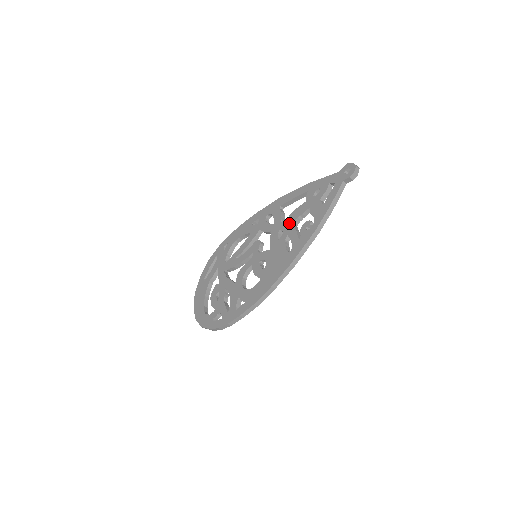
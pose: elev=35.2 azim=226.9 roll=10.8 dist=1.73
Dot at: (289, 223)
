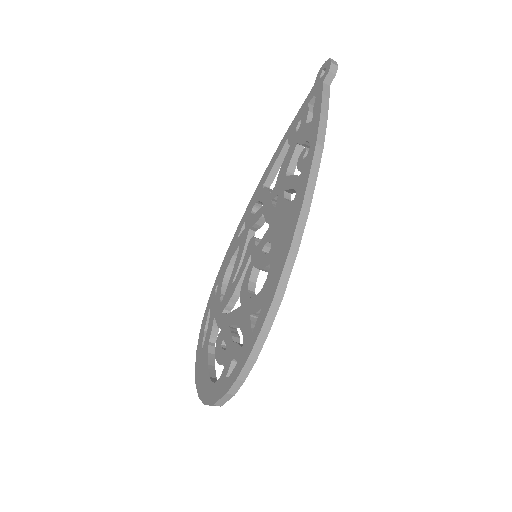
Dot at: (280, 181)
